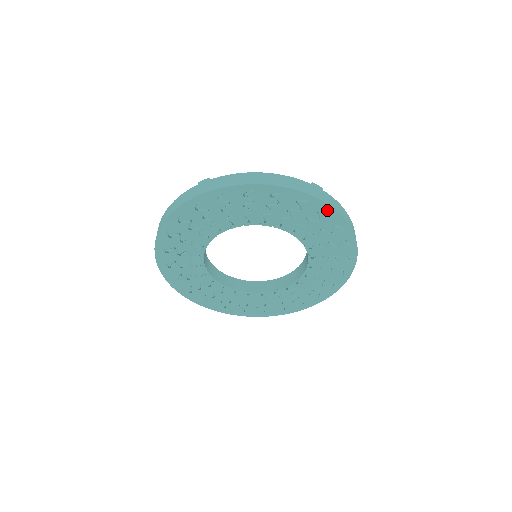
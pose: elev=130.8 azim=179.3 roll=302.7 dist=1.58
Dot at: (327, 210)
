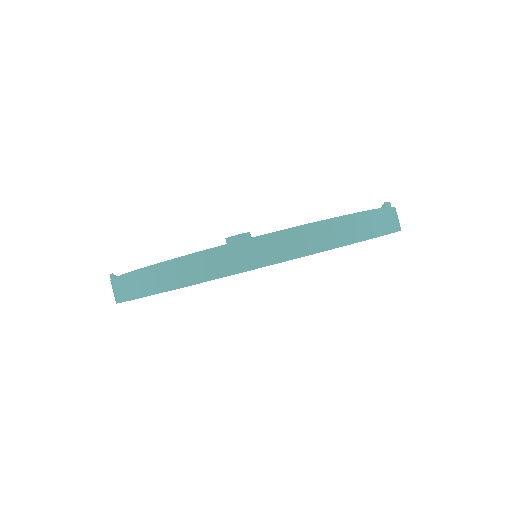
Dot at: occluded
